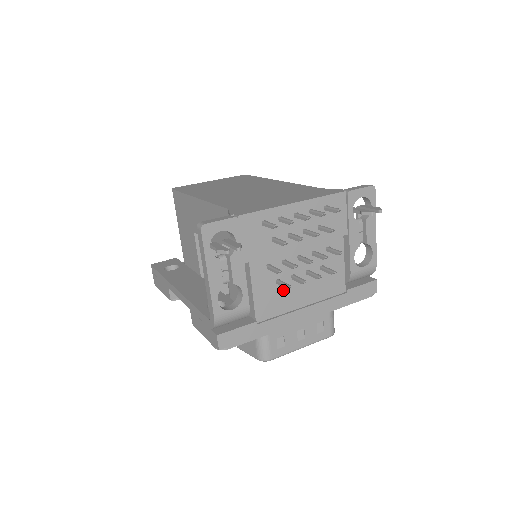
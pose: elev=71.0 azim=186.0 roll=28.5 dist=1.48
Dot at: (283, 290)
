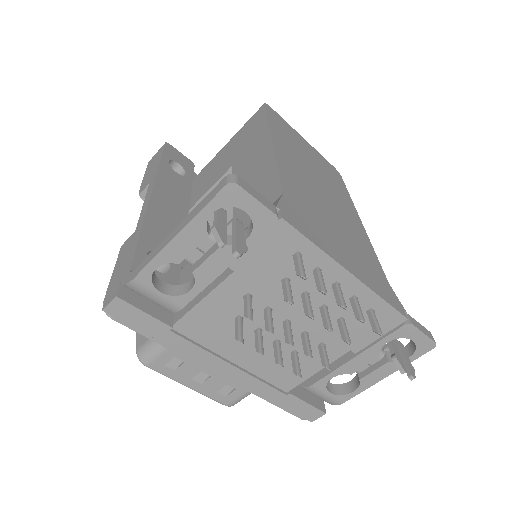
Dot at: (234, 330)
